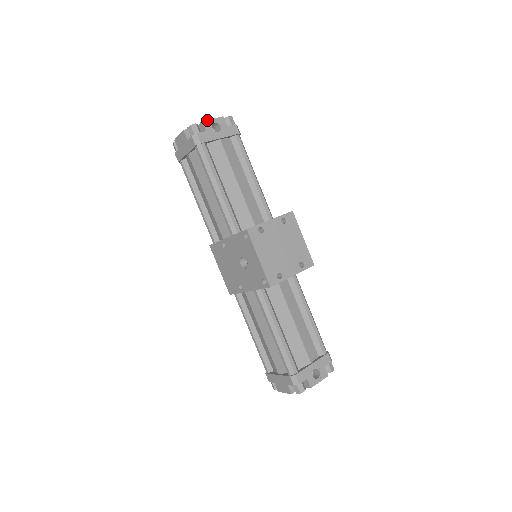
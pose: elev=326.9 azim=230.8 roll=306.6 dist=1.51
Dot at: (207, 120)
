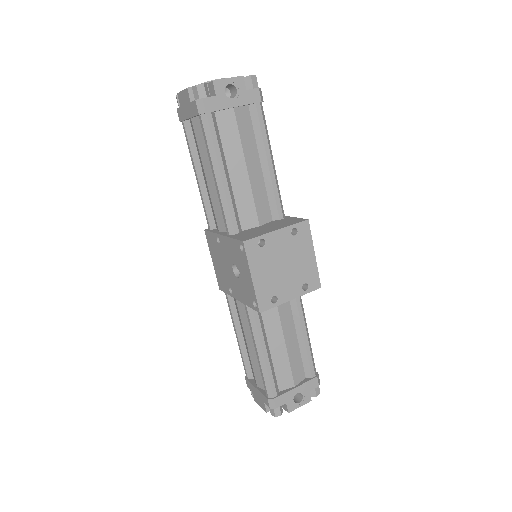
Dot at: (220, 80)
